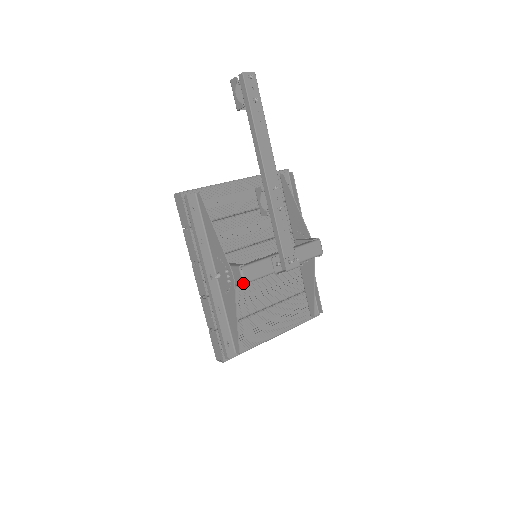
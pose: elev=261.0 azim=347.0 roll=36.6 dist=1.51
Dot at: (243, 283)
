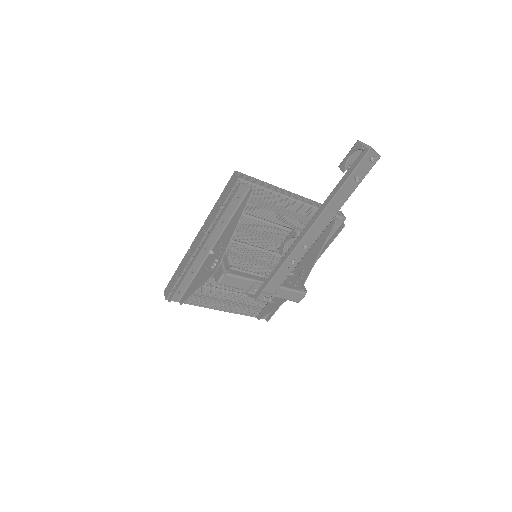
Dot at: (218, 281)
